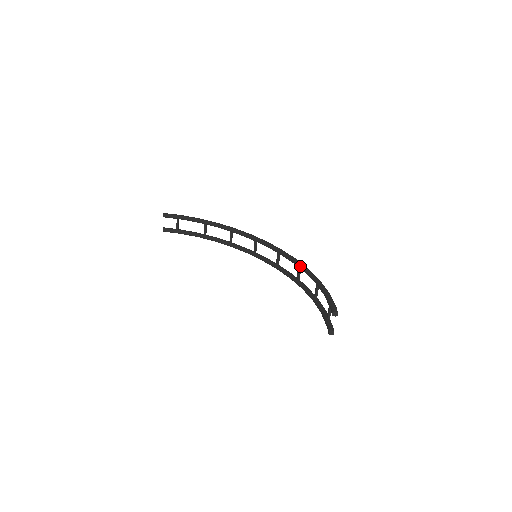
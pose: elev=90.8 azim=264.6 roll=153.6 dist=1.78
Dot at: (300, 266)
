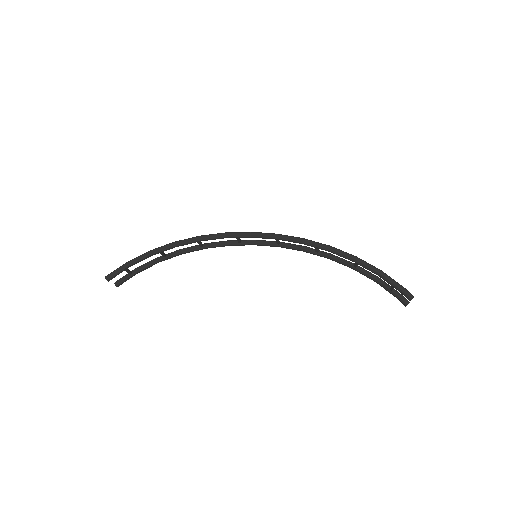
Dot at: (321, 249)
